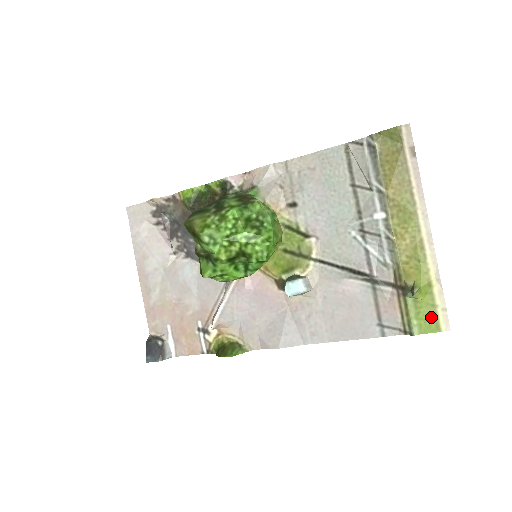
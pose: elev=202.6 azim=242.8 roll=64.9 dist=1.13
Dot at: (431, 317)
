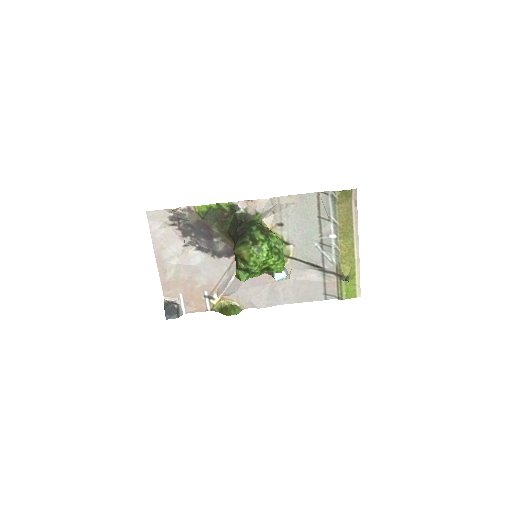
Dot at: (353, 290)
